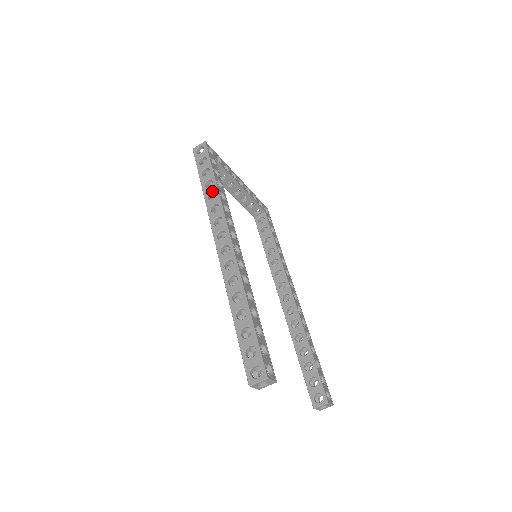
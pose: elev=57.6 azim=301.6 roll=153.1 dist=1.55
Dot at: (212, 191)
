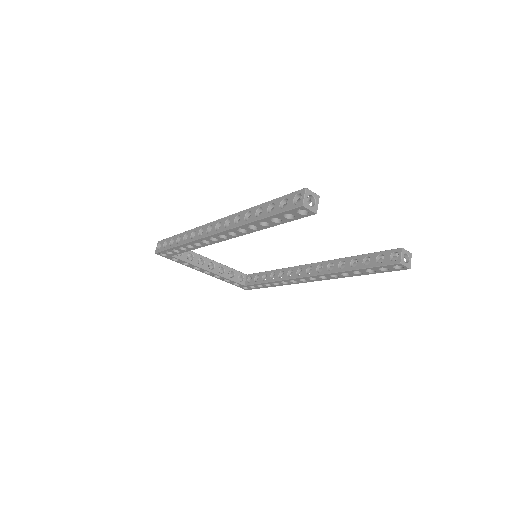
Dot at: (184, 236)
